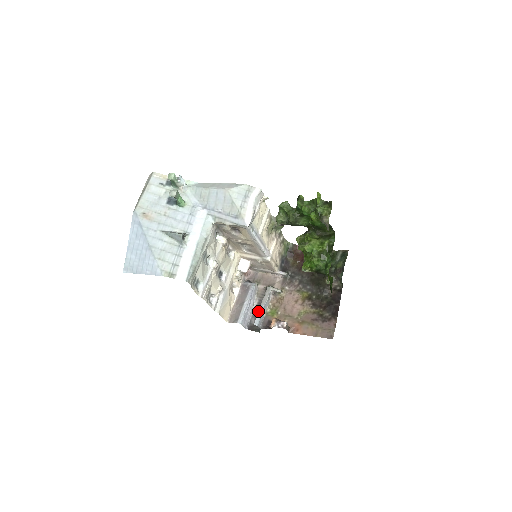
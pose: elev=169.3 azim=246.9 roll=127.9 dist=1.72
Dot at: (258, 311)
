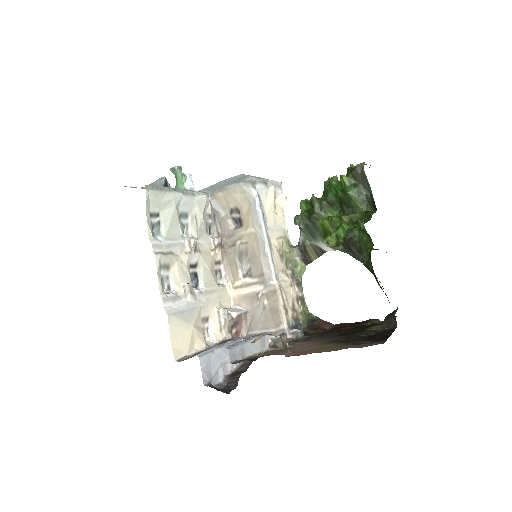
Dot at: (237, 342)
